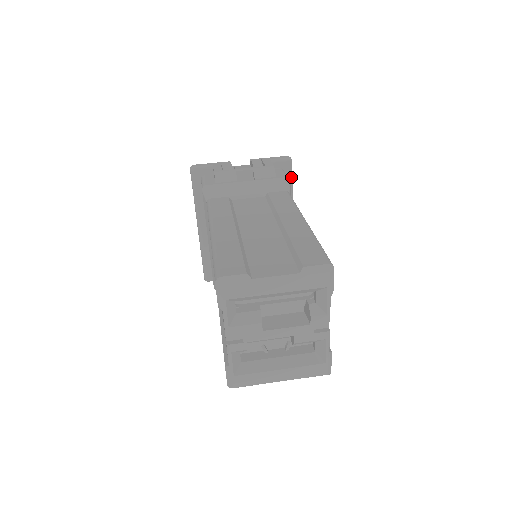
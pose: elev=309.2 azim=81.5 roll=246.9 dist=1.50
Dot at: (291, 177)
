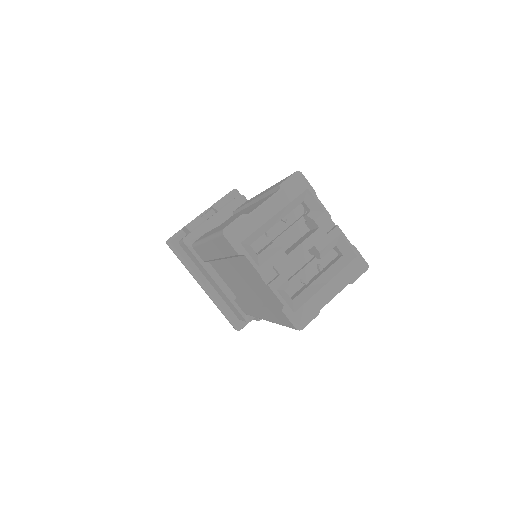
Dot at: occluded
